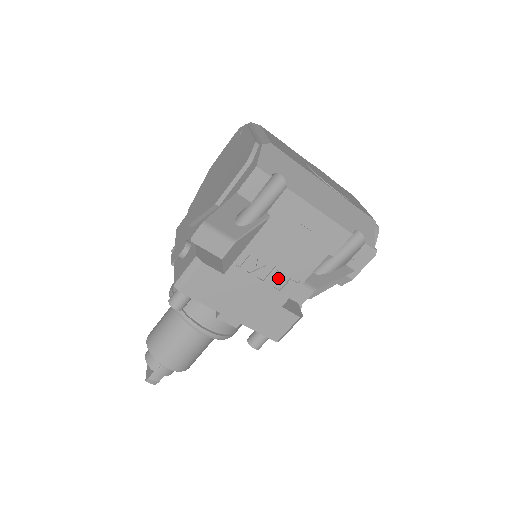
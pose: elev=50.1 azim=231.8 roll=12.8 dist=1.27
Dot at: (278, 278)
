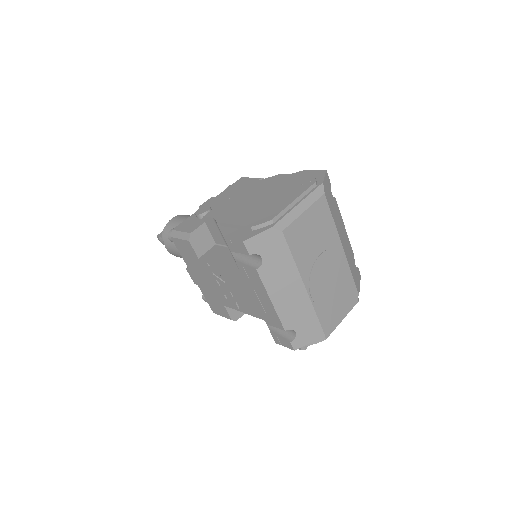
Dot at: (229, 294)
